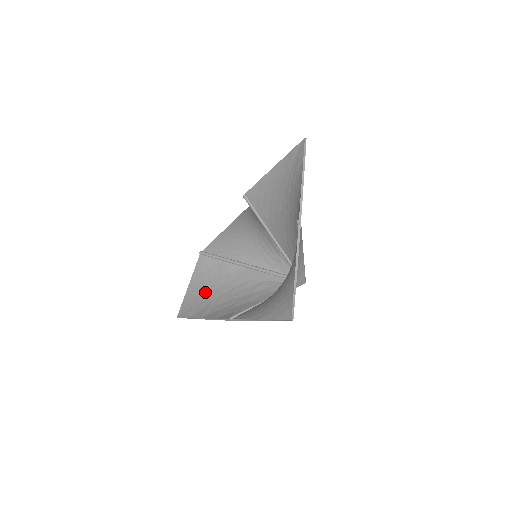
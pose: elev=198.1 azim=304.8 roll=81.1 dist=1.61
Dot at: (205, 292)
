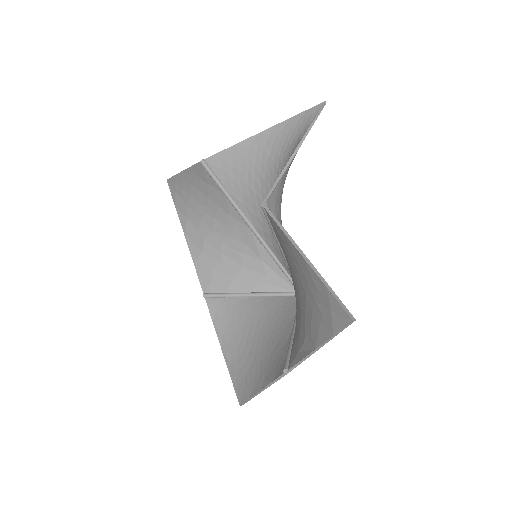
Dot at: (197, 204)
